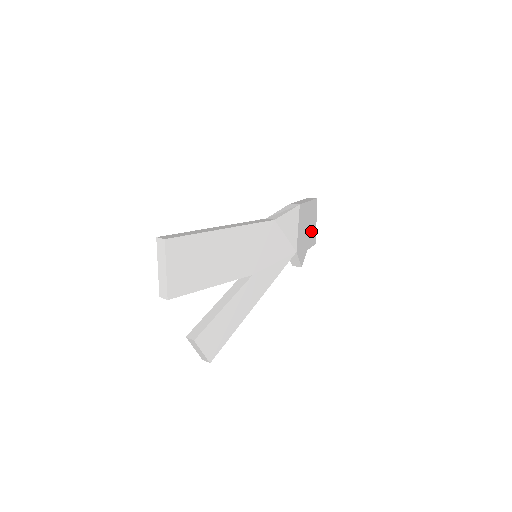
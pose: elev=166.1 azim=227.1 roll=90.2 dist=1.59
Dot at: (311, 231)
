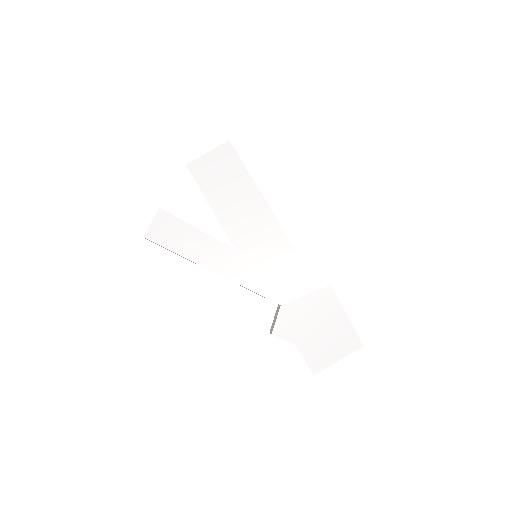
Dot at: (321, 347)
